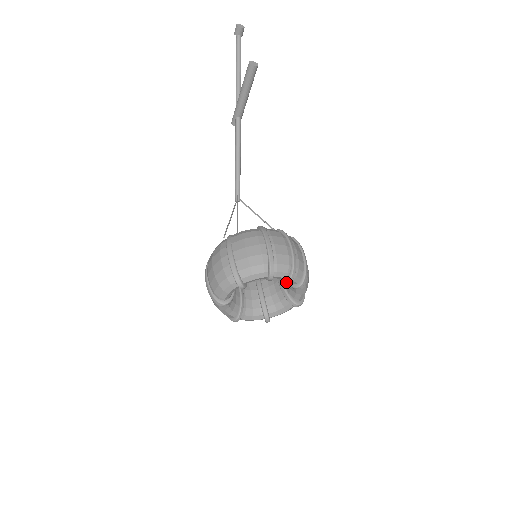
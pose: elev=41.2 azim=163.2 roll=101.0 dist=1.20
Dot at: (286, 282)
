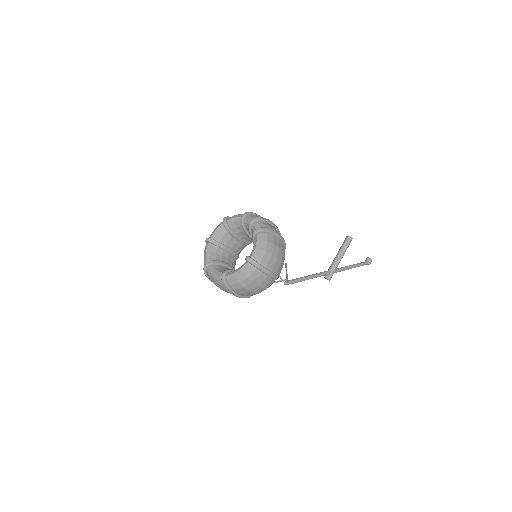
Dot at: (249, 222)
